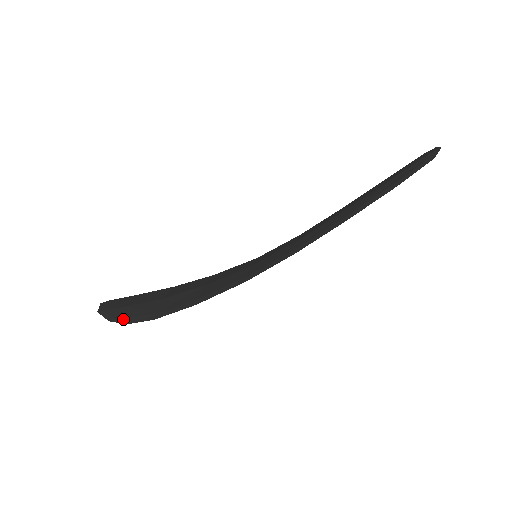
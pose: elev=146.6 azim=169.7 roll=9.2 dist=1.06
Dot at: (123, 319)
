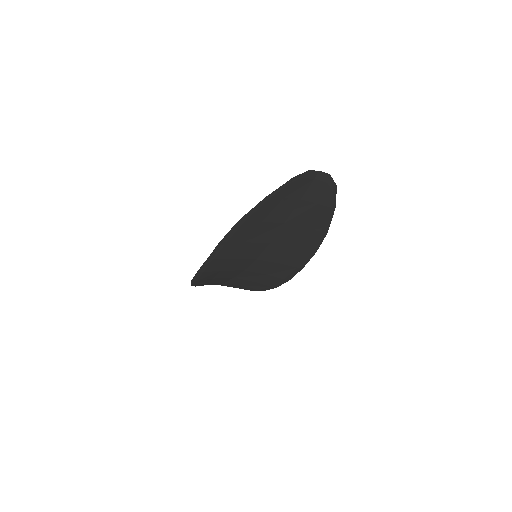
Dot at: occluded
